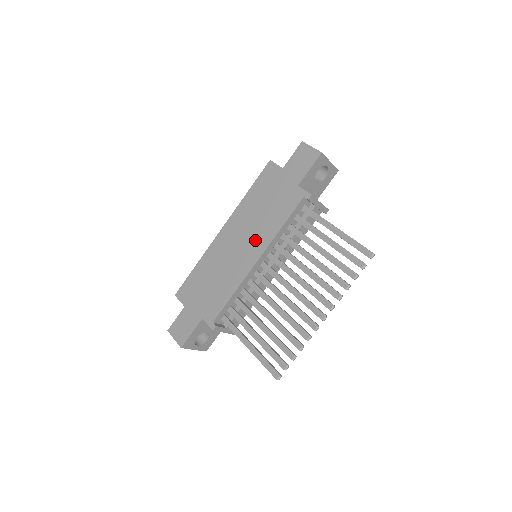
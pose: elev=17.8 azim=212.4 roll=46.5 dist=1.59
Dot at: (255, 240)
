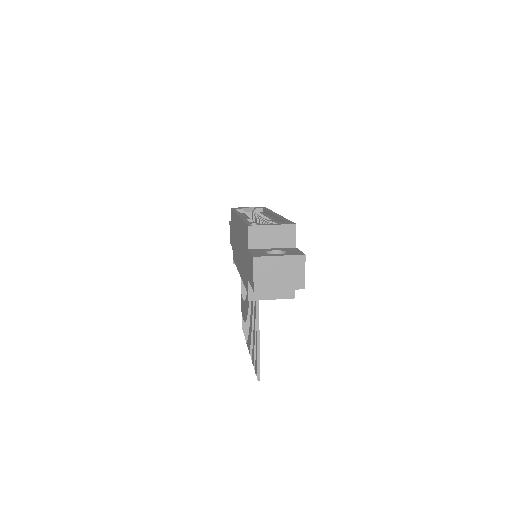
Dot at: (240, 260)
